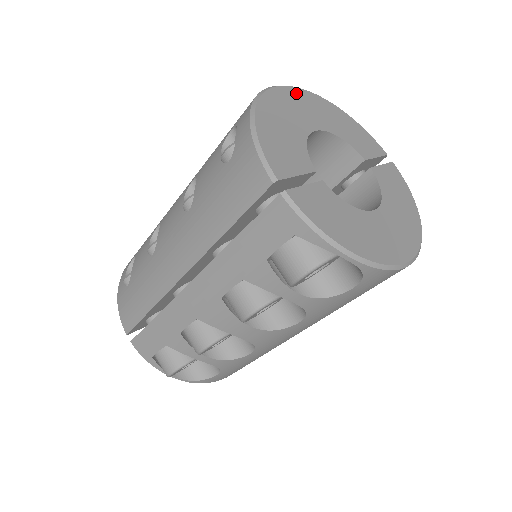
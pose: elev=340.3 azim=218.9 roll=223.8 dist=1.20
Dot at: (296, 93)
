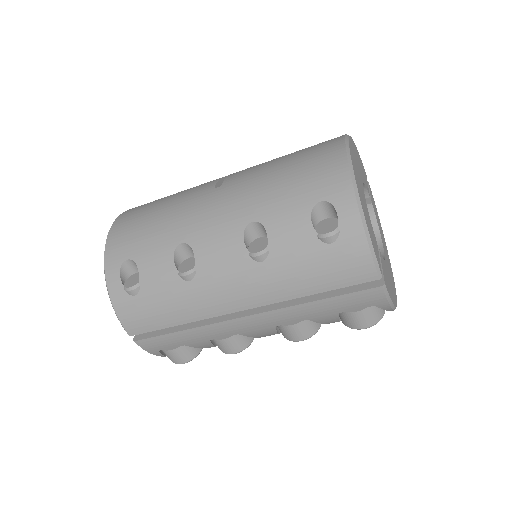
Dot at: (351, 149)
